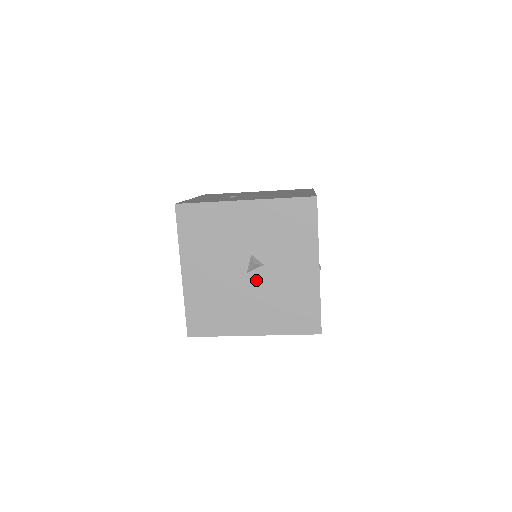
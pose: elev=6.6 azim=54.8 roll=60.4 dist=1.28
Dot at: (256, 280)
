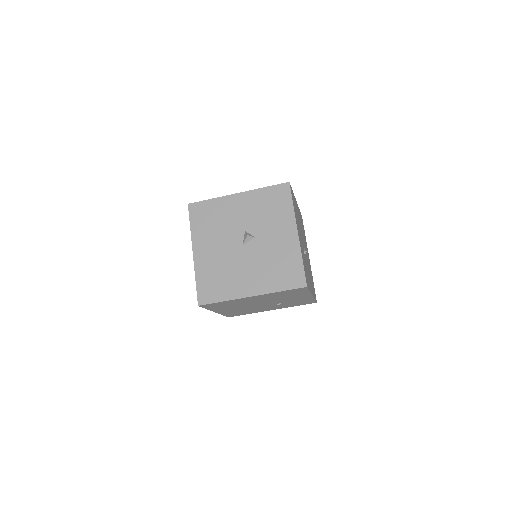
Dot at: (250, 250)
